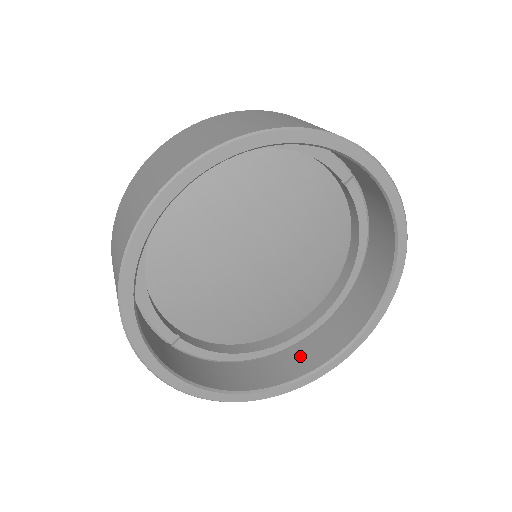
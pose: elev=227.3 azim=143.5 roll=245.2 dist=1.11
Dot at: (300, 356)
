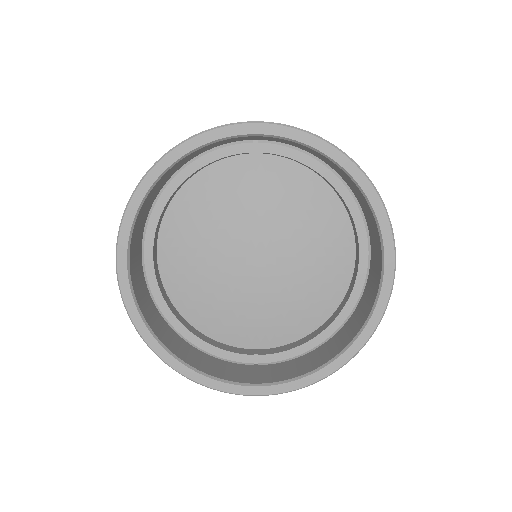
Dot at: (366, 300)
